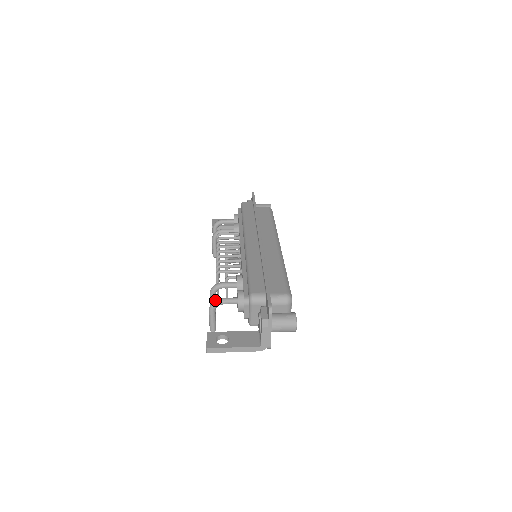
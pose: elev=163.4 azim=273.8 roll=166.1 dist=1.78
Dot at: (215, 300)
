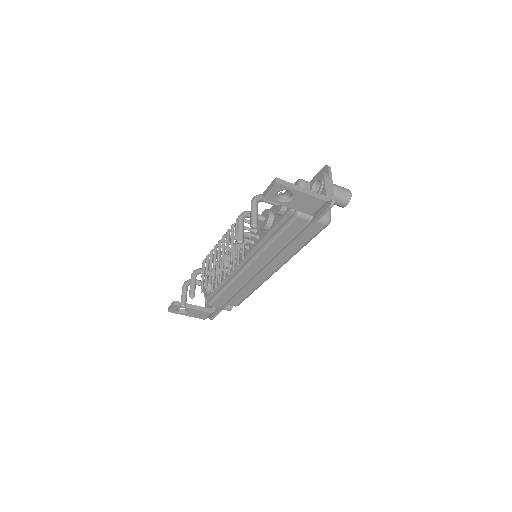
Dot at: (257, 195)
